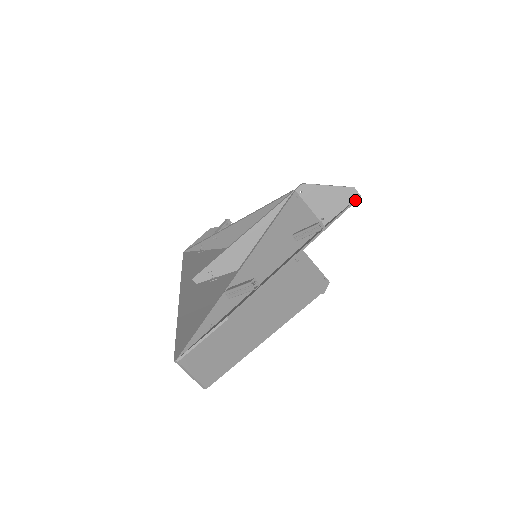
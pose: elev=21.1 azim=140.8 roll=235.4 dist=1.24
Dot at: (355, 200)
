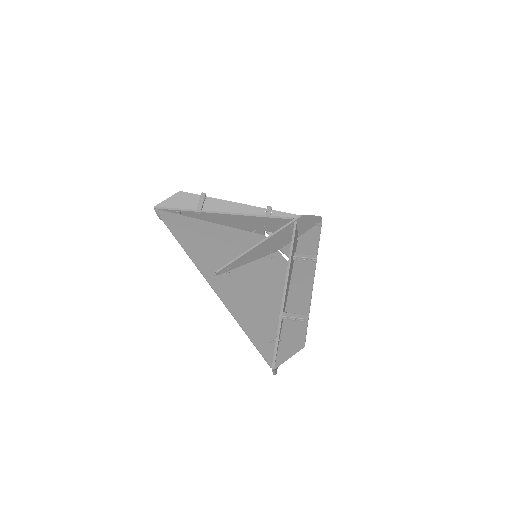
Dot at: occluded
